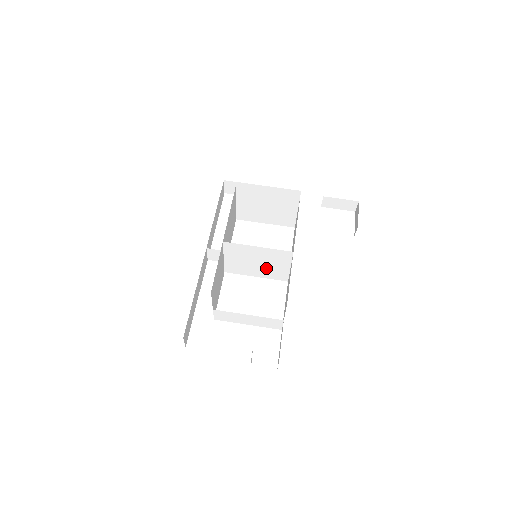
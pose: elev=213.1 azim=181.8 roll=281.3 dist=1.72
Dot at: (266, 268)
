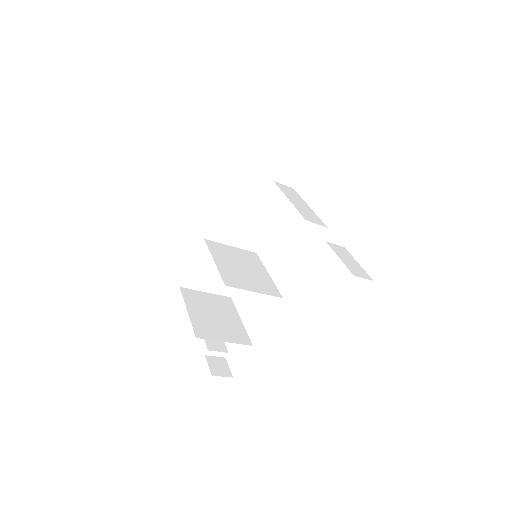
Dot at: (254, 276)
